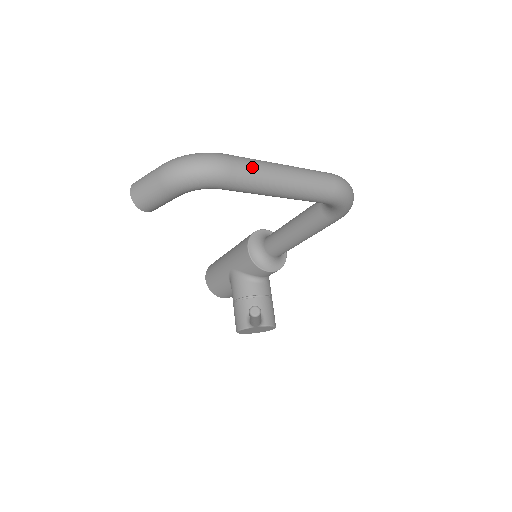
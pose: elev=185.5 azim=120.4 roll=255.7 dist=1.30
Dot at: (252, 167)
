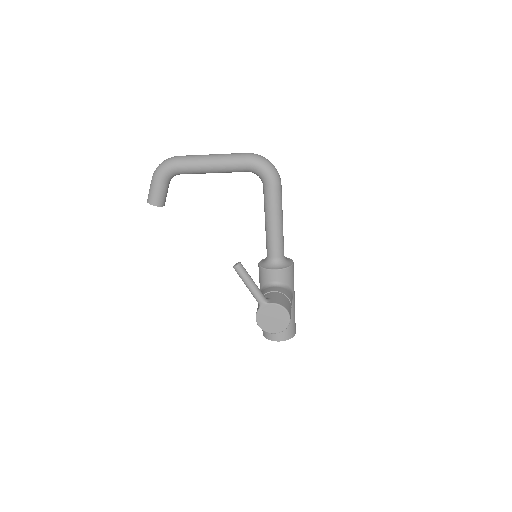
Dot at: (191, 155)
